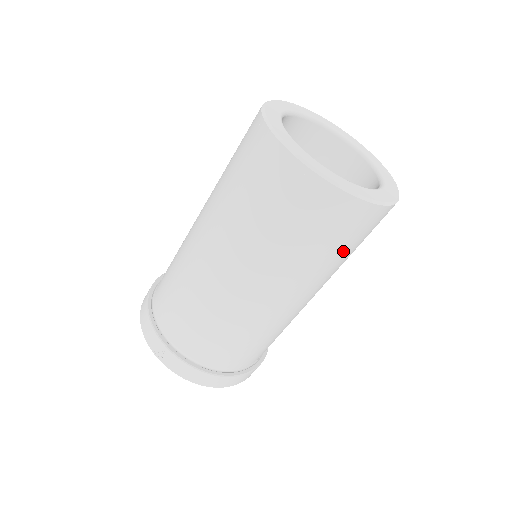
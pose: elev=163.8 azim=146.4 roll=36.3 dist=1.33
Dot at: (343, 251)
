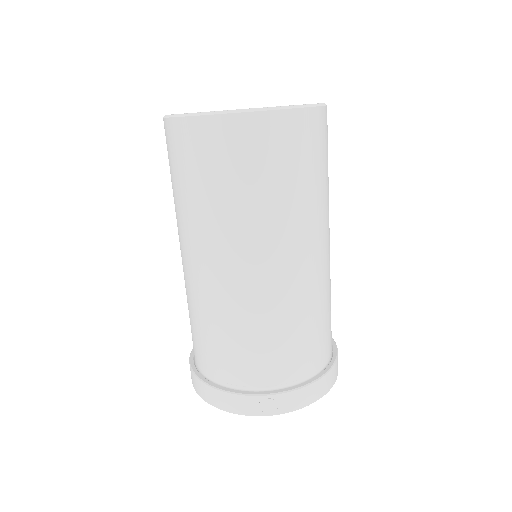
Dot at: (327, 169)
